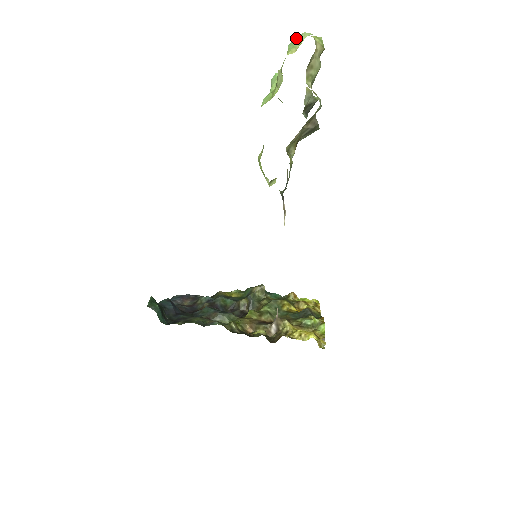
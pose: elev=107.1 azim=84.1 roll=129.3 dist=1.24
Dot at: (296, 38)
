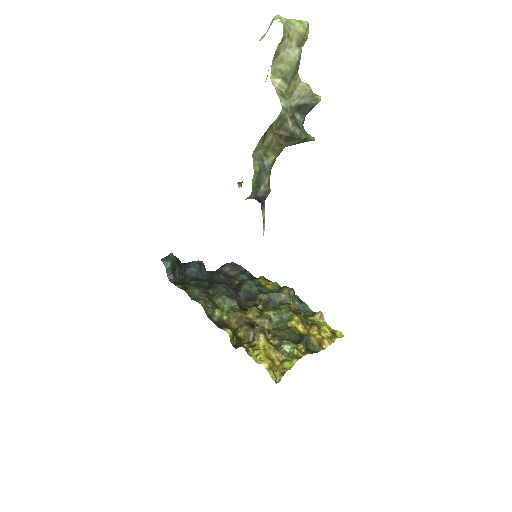
Dot at: occluded
